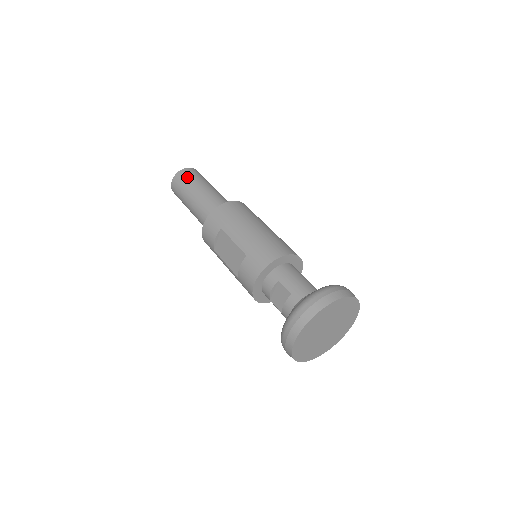
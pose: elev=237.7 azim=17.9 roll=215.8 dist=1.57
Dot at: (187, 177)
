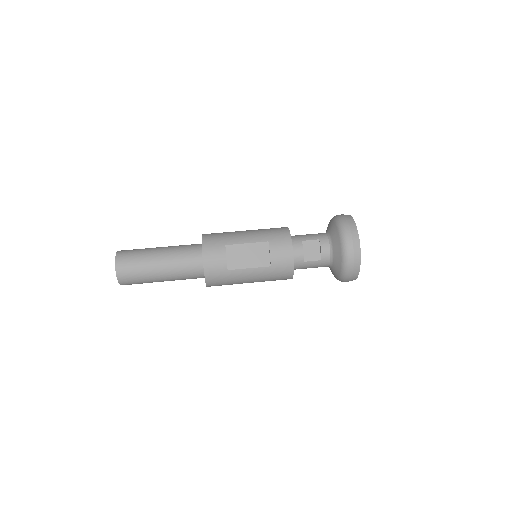
Dot at: (132, 252)
